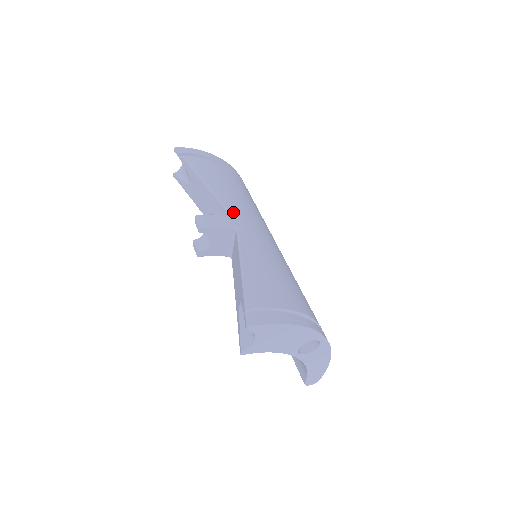
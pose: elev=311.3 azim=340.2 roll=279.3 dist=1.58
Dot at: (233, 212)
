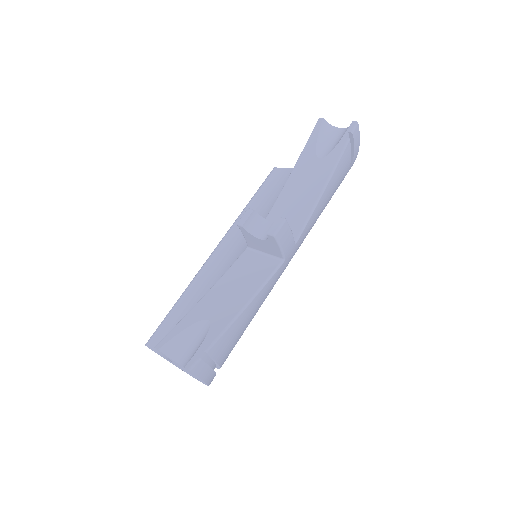
Dot at: (300, 240)
